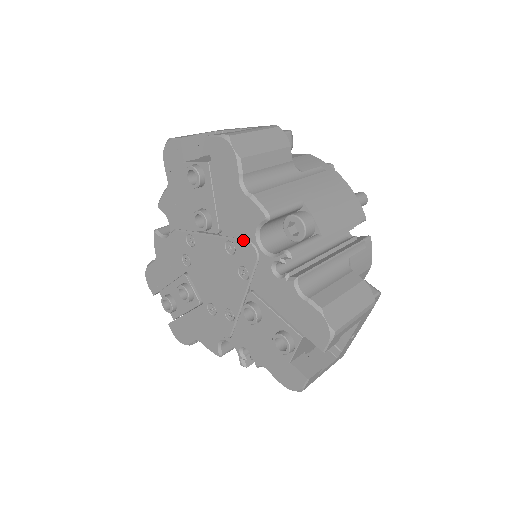
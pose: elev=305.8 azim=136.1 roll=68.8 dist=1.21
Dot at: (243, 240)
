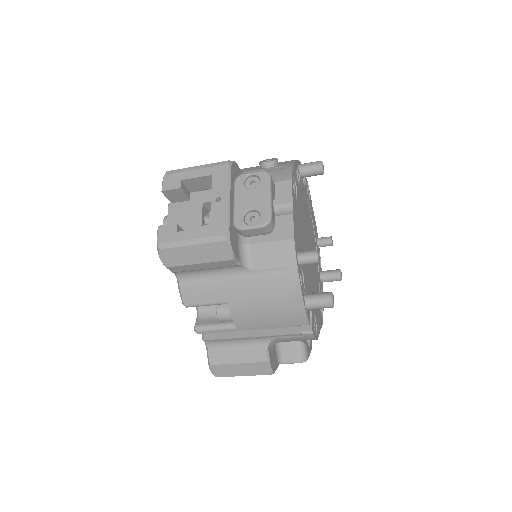
Dot at: occluded
